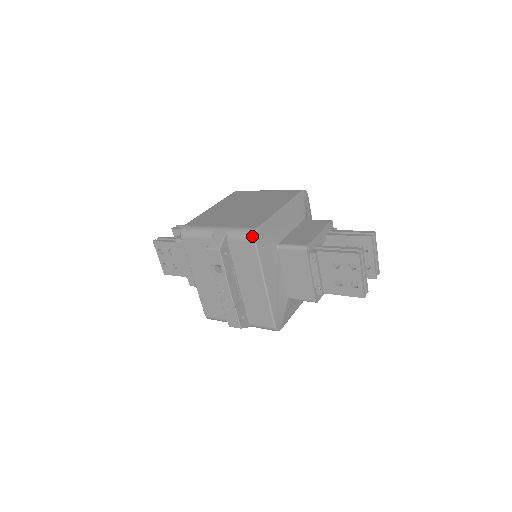
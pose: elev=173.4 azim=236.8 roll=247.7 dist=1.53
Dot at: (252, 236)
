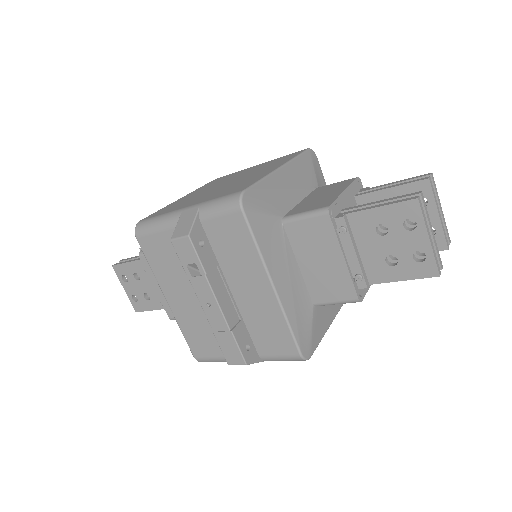
Dot at: (237, 203)
